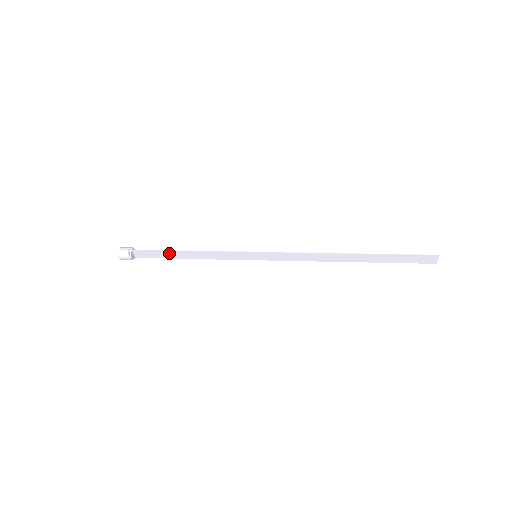
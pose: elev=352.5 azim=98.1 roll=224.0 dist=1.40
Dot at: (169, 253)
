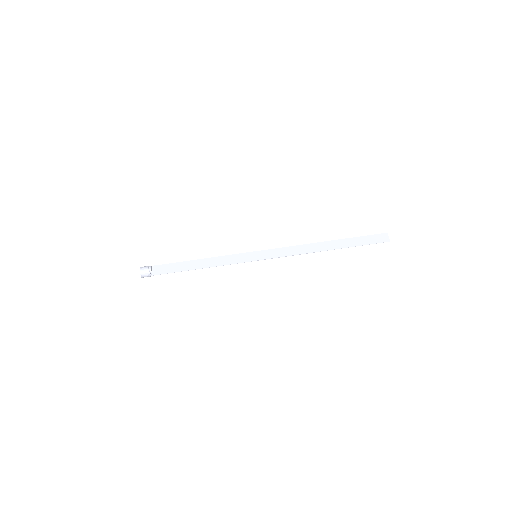
Dot at: (184, 268)
